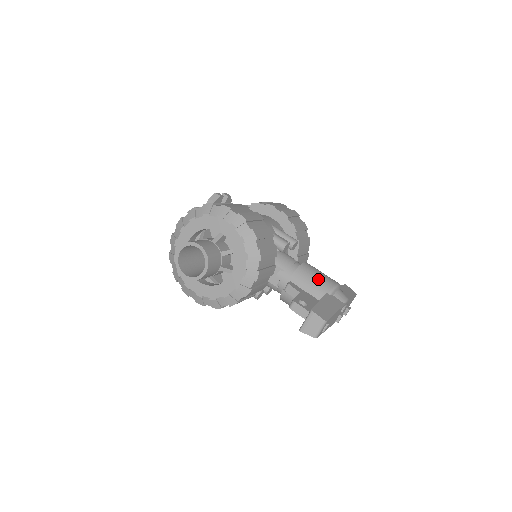
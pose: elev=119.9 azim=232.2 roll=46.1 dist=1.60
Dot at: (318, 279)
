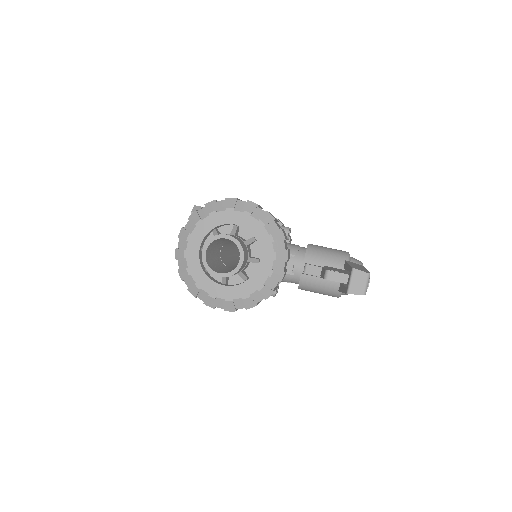
Dot at: (330, 252)
